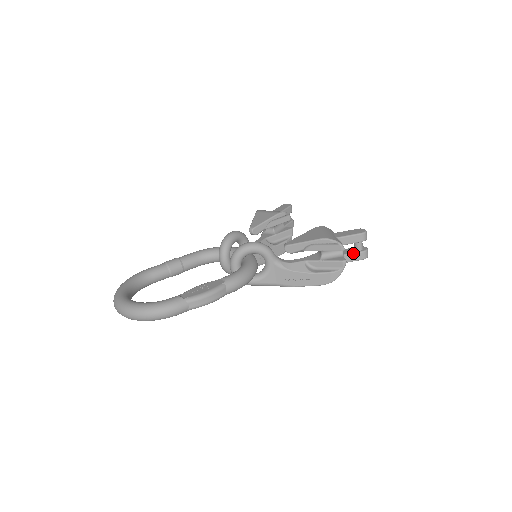
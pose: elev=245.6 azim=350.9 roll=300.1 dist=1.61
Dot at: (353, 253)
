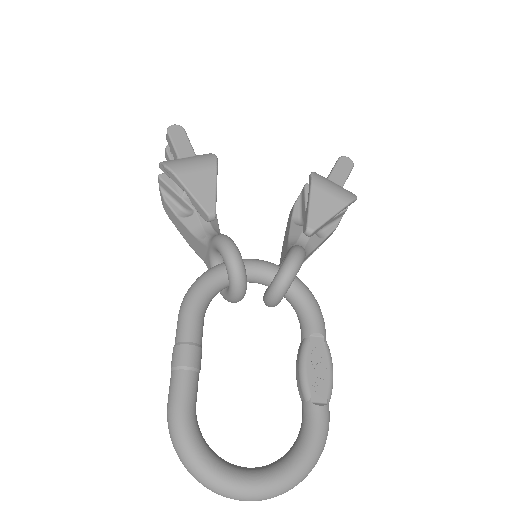
Dot at: occluded
